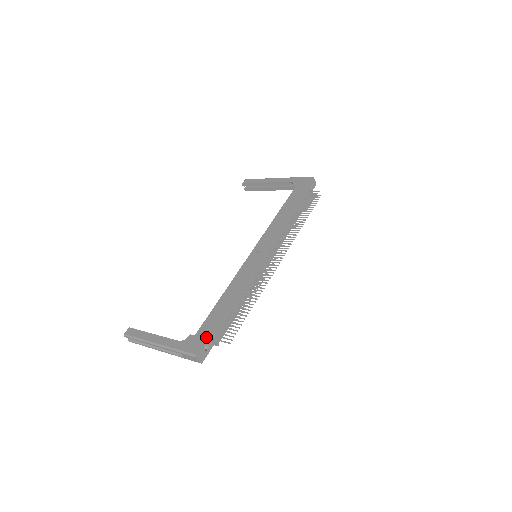
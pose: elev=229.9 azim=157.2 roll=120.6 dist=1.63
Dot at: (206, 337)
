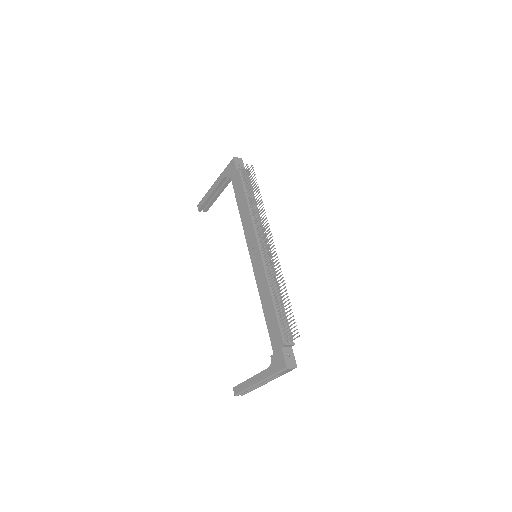
Dot at: (281, 348)
